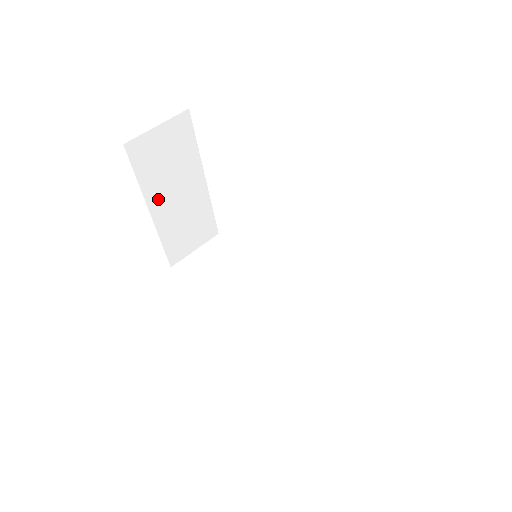
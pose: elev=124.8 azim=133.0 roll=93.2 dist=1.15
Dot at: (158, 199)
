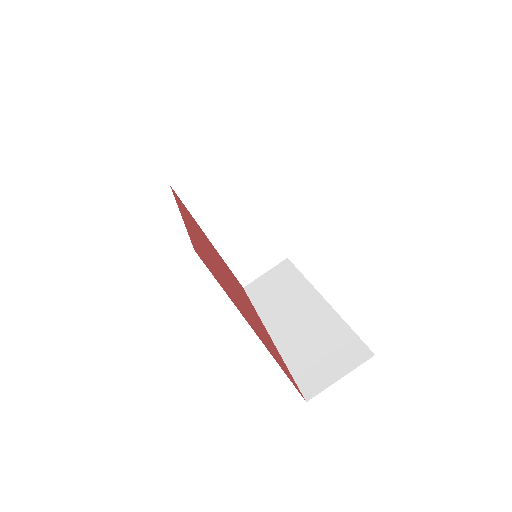
Dot at: (213, 226)
